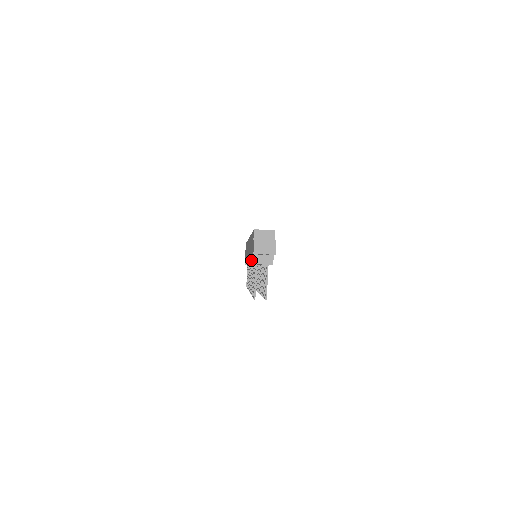
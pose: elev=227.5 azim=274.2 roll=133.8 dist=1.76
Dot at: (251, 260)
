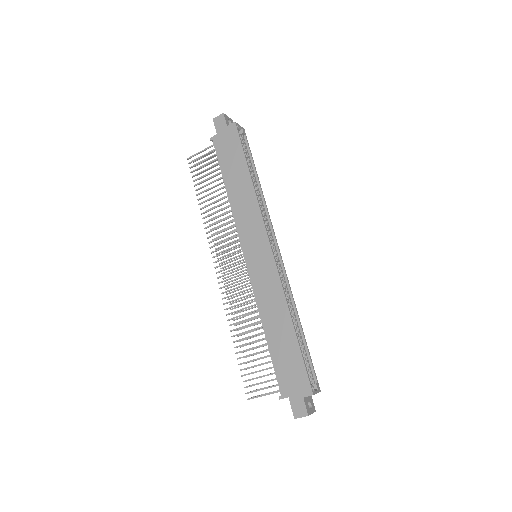
Dot at: (278, 381)
